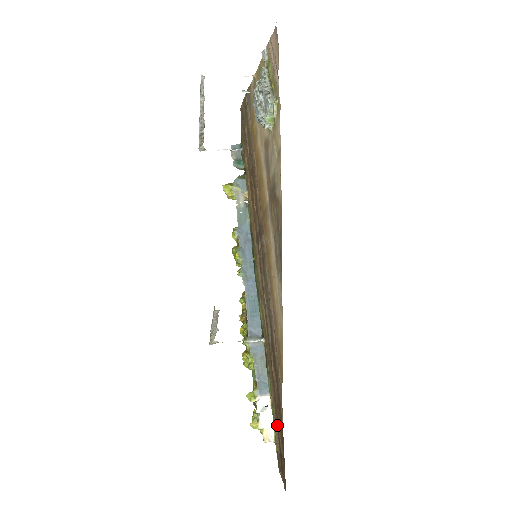
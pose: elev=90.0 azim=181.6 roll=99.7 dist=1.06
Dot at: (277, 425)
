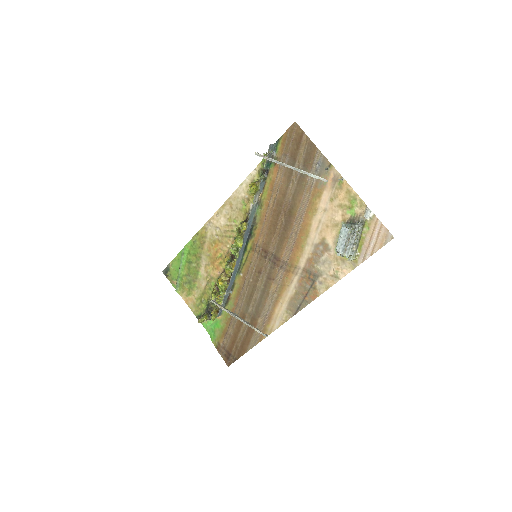
Dot at: (232, 341)
